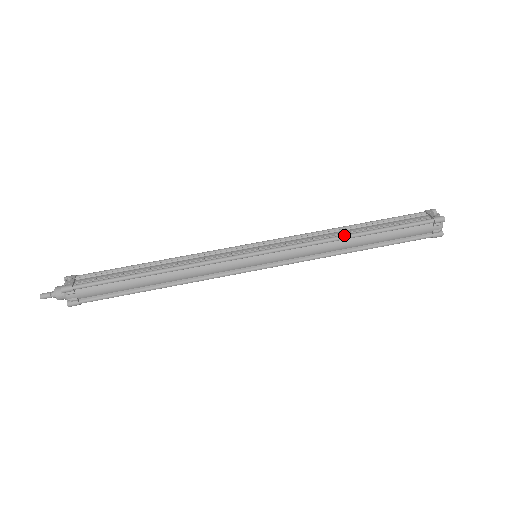
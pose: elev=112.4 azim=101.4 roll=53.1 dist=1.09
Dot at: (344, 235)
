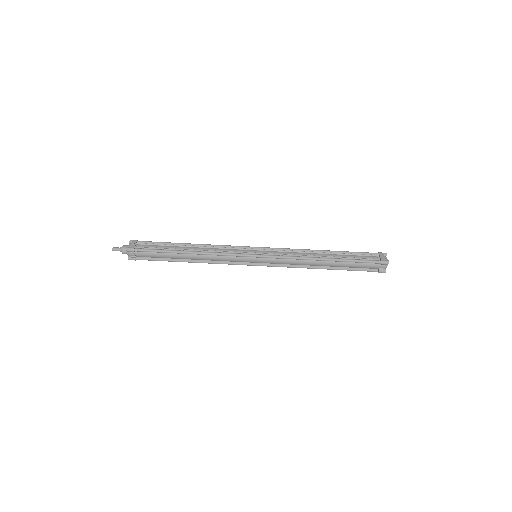
Dot at: (317, 258)
